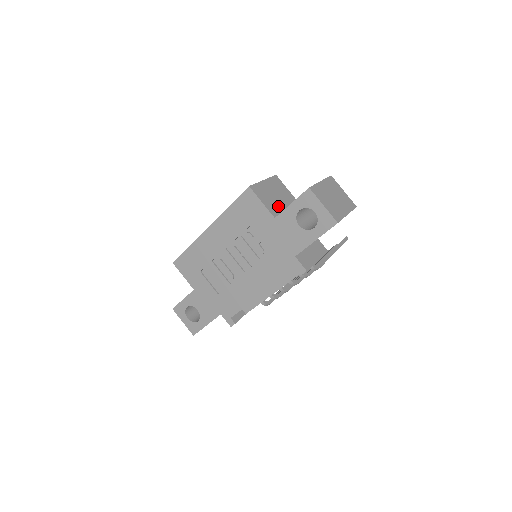
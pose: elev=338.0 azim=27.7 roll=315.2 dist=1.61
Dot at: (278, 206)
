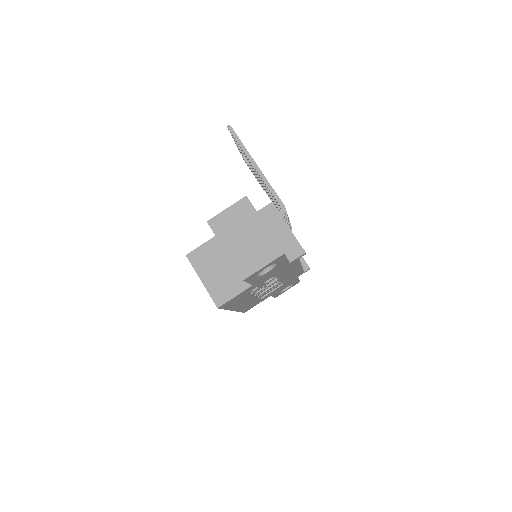
Dot at: (234, 273)
